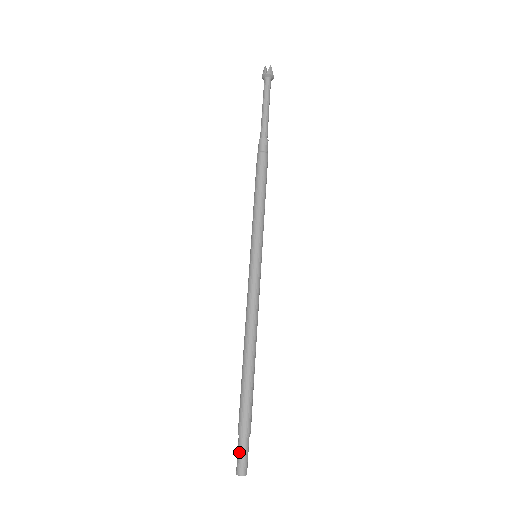
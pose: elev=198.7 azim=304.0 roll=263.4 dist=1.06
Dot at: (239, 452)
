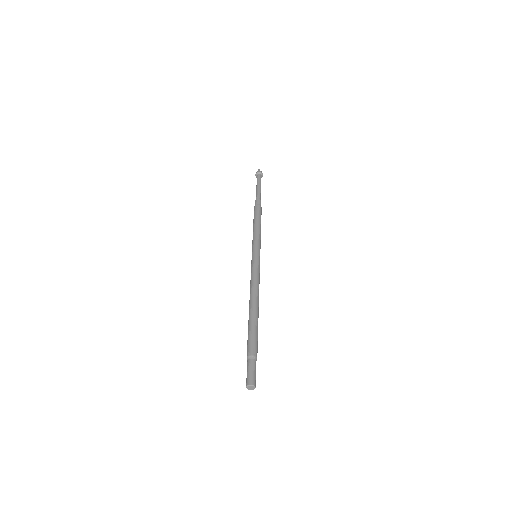
Dot at: (247, 371)
